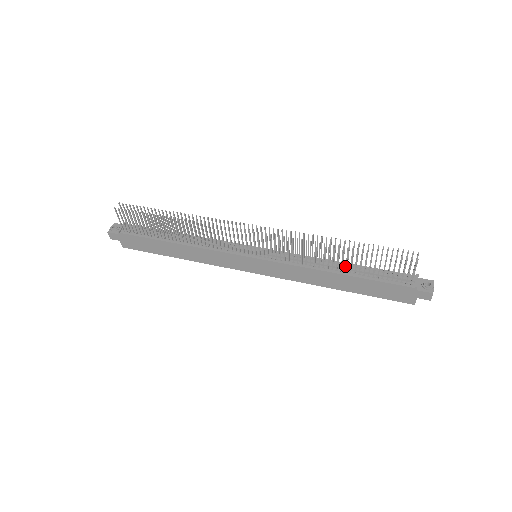
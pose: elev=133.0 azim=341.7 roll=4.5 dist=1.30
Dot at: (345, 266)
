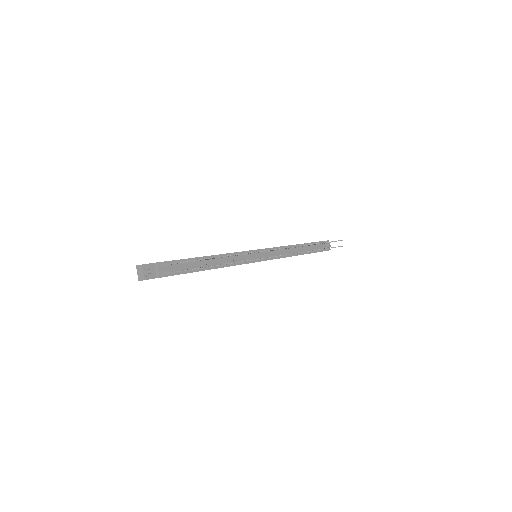
Dot at: (302, 248)
